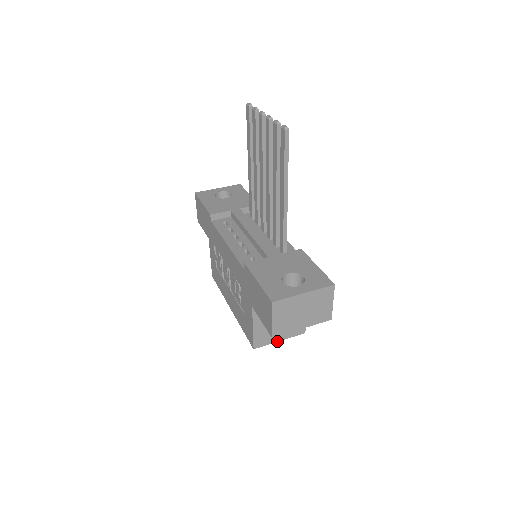
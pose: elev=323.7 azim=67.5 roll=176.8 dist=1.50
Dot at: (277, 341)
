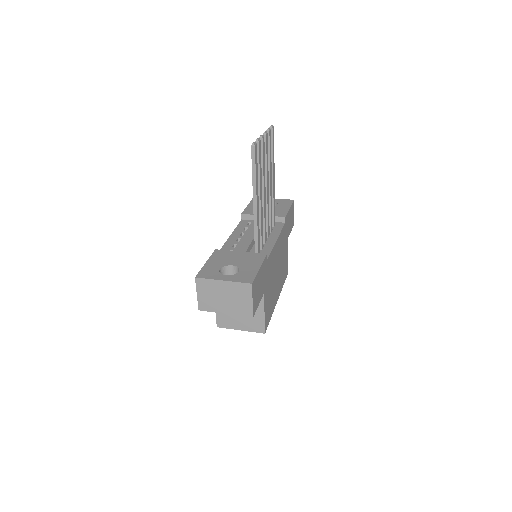
Dot at: (238, 329)
